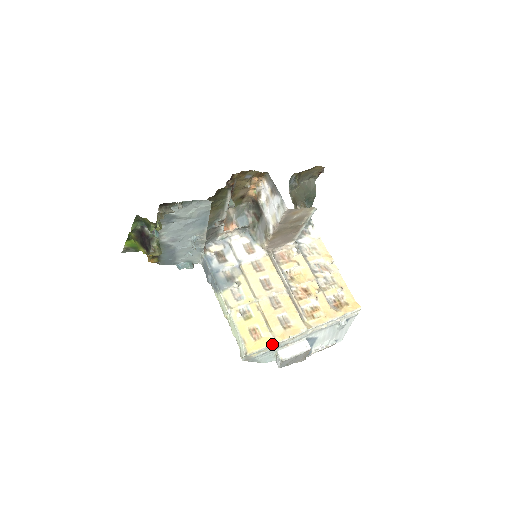
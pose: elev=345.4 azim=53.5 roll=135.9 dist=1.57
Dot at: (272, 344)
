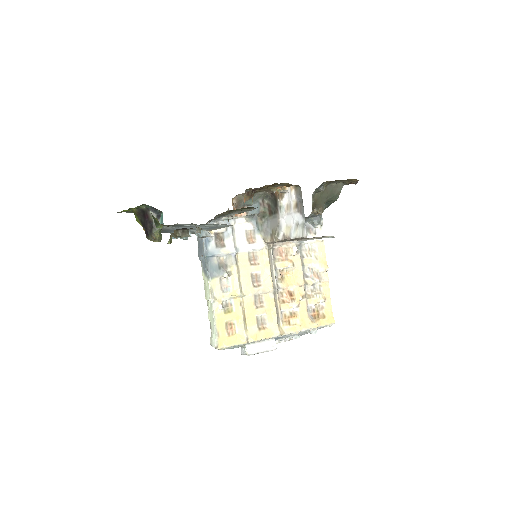
Dot at: (243, 343)
